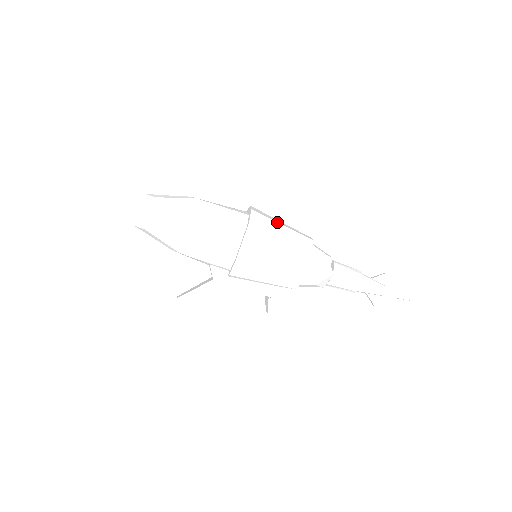
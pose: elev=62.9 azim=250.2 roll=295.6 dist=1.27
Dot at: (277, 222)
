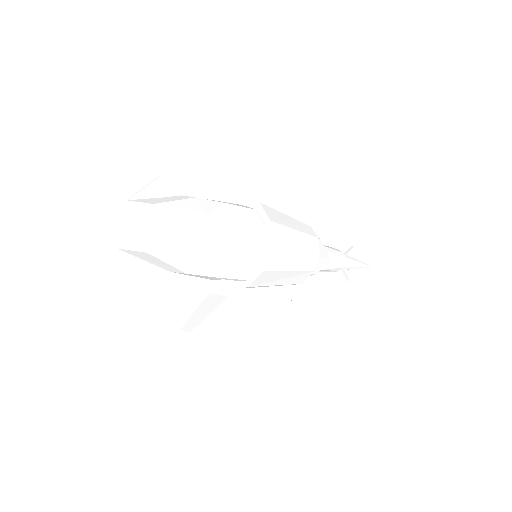
Dot at: (282, 213)
